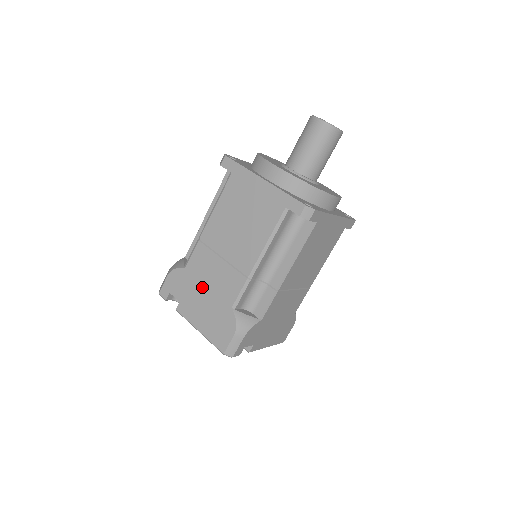
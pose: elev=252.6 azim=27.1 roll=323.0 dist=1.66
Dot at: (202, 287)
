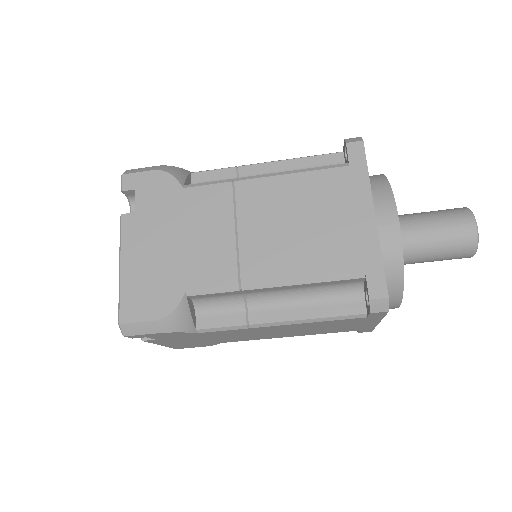
Dot at: (179, 230)
